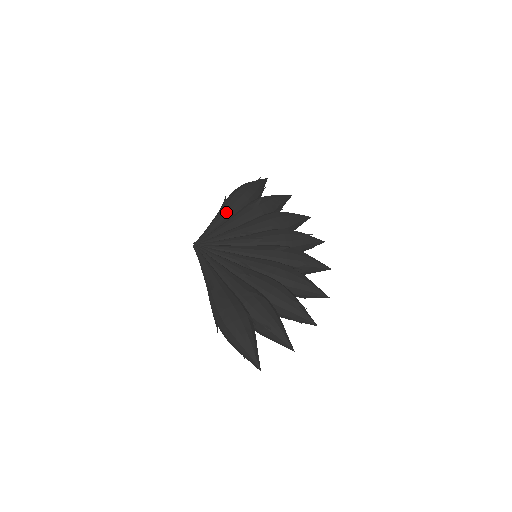
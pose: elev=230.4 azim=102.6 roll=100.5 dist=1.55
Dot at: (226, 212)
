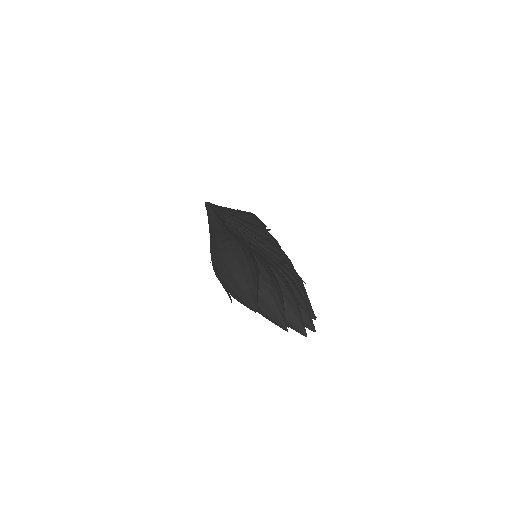
Dot at: (240, 212)
